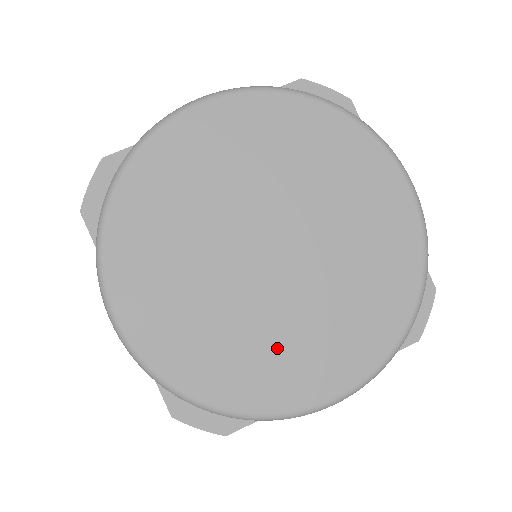
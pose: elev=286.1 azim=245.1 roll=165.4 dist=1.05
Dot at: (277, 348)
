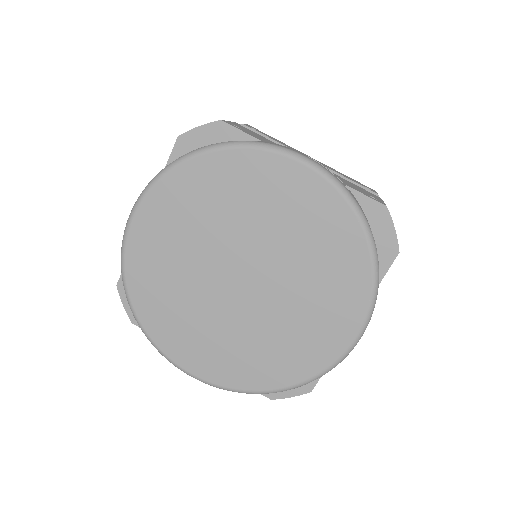
Dot at: (191, 323)
